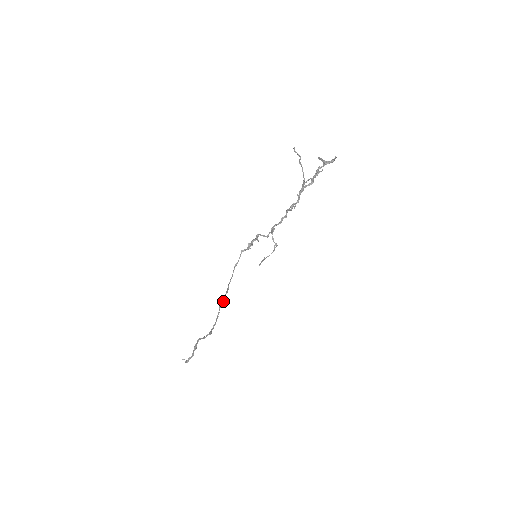
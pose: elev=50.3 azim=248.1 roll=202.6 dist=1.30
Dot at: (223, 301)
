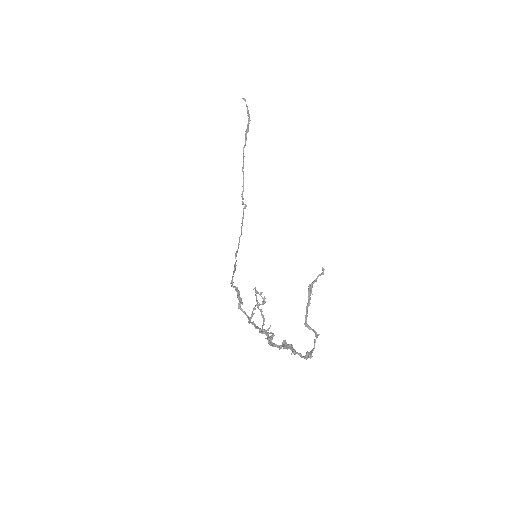
Dot at: occluded
